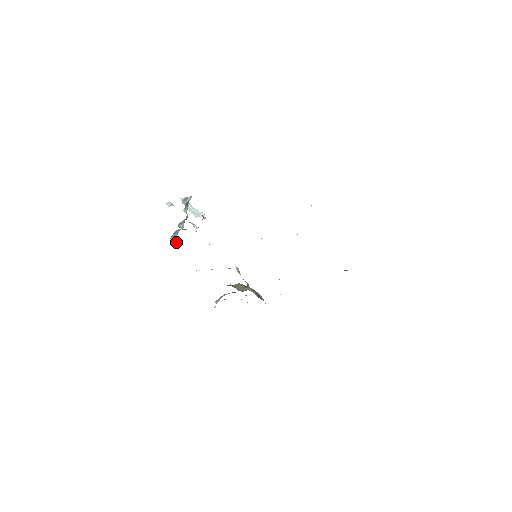
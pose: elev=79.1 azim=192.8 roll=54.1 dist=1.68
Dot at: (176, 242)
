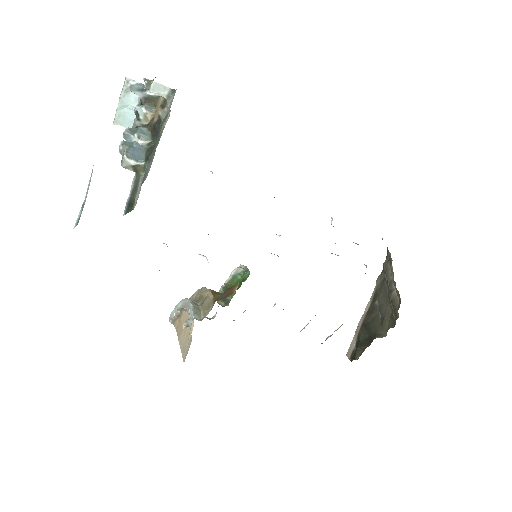
Dot at: (131, 167)
